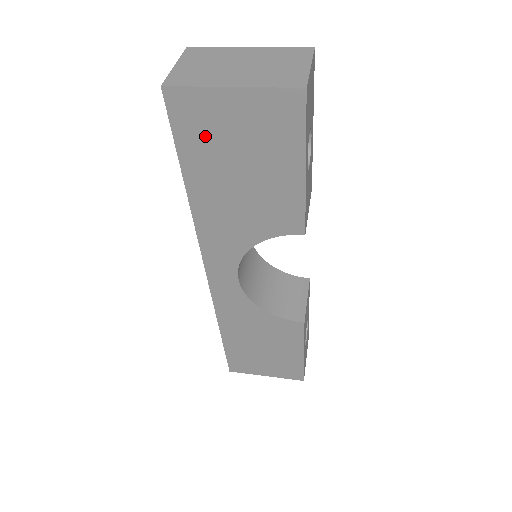
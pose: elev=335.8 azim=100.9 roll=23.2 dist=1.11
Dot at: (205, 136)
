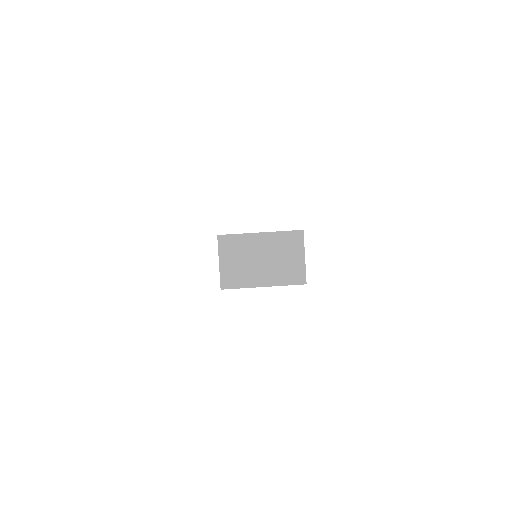
Dot at: occluded
